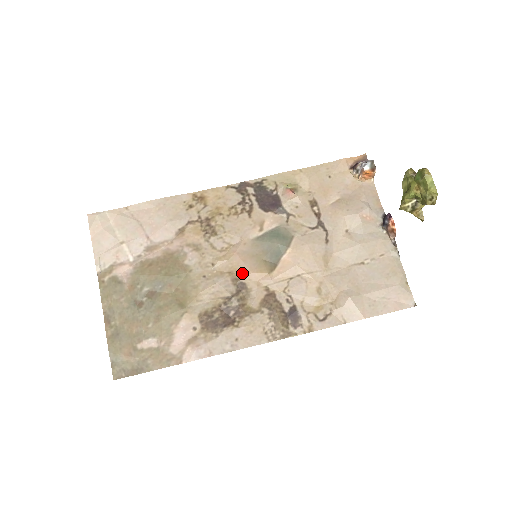
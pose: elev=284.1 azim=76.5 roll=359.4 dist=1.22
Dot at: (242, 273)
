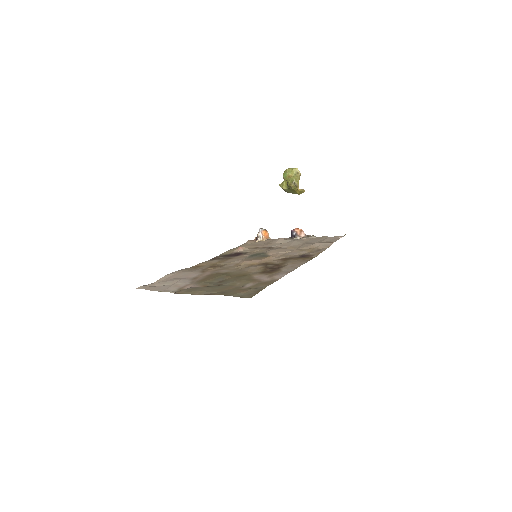
Dot at: (258, 262)
